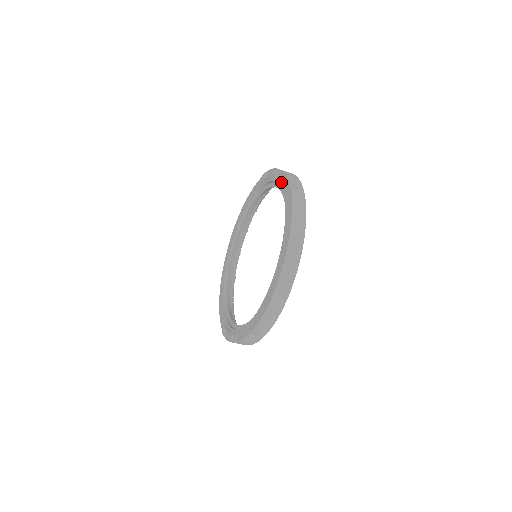
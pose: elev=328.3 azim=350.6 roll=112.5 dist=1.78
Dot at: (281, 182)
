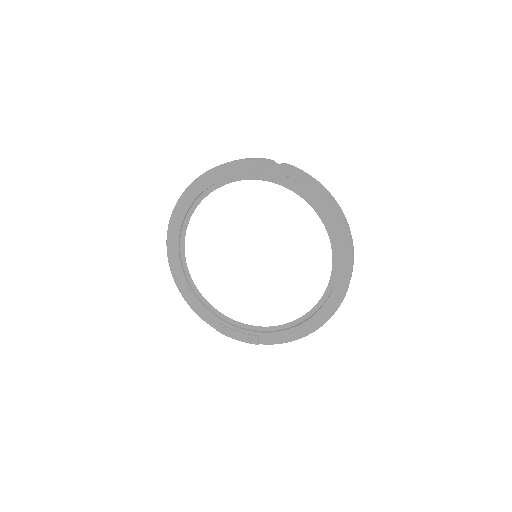
Dot at: (311, 193)
